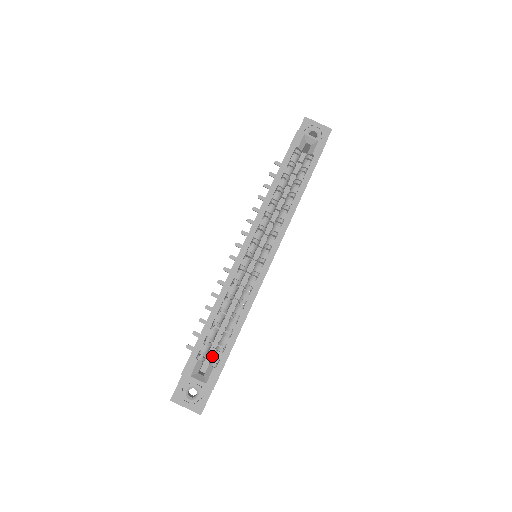
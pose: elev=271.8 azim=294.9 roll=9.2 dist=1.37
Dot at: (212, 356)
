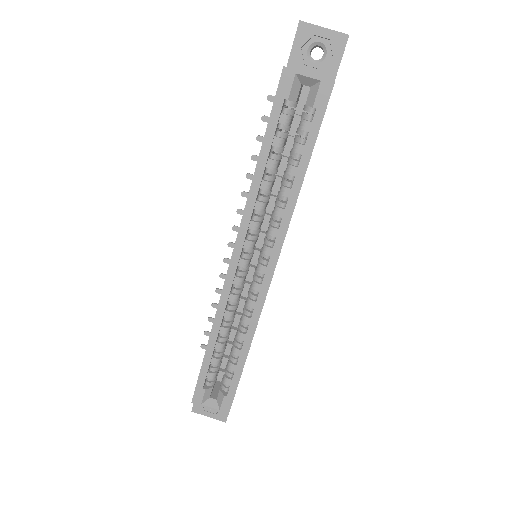
Dot at: (222, 379)
